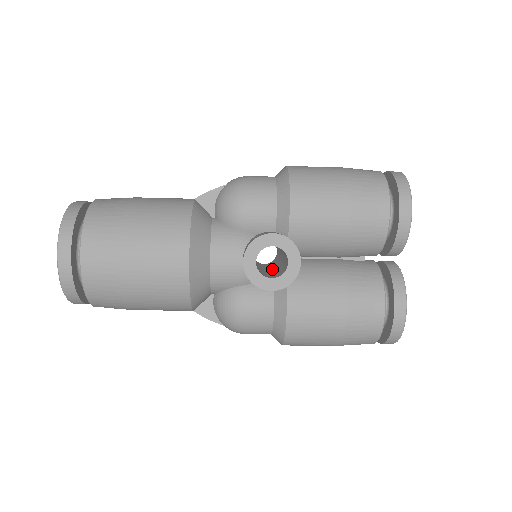
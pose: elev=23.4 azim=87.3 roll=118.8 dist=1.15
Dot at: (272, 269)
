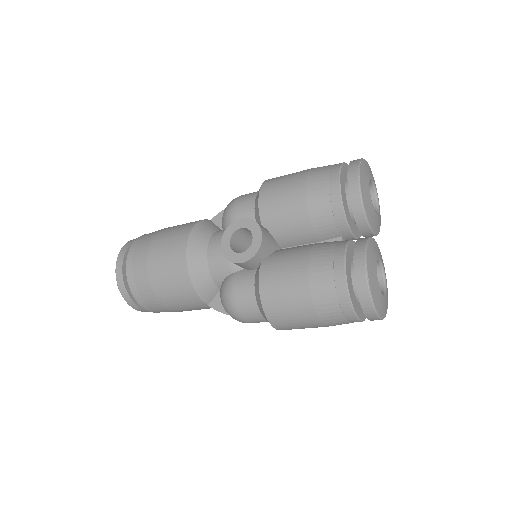
Dot at: occluded
